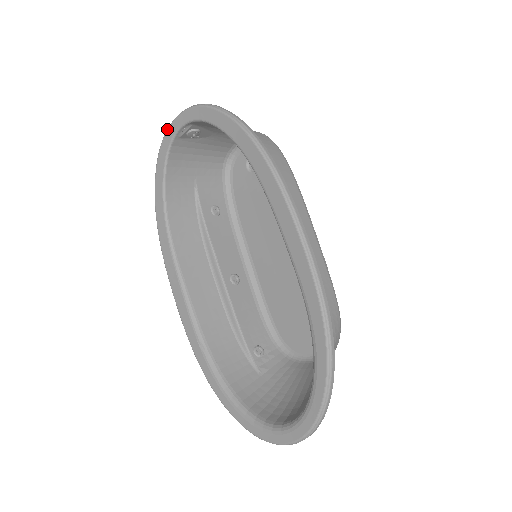
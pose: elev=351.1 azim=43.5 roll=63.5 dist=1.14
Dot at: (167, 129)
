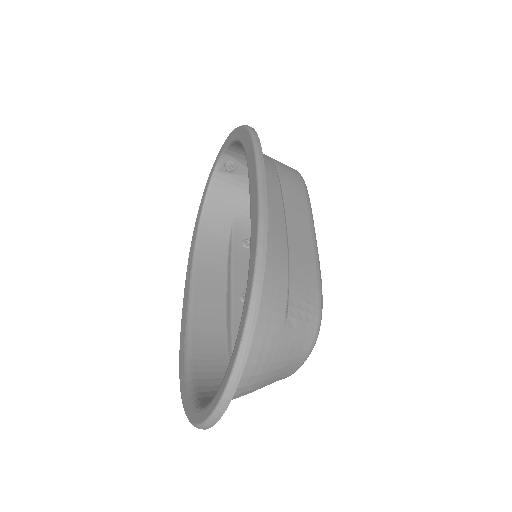
Dot at: occluded
